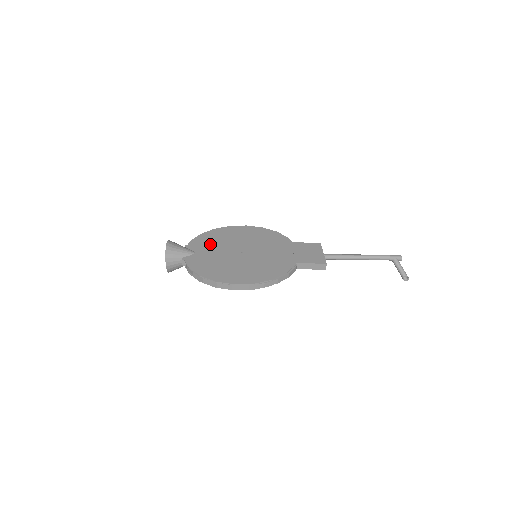
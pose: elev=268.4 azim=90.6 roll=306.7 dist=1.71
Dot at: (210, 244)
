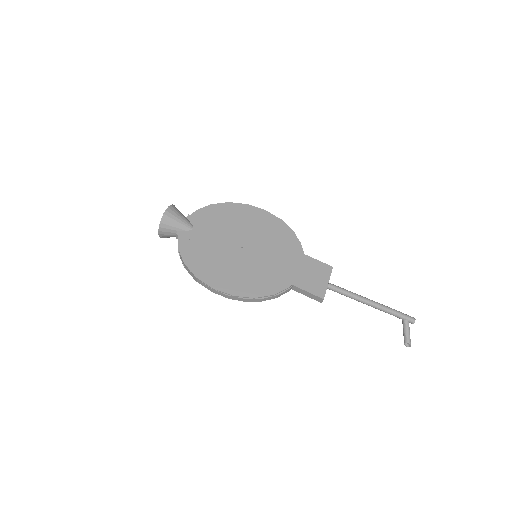
Dot at: (214, 223)
